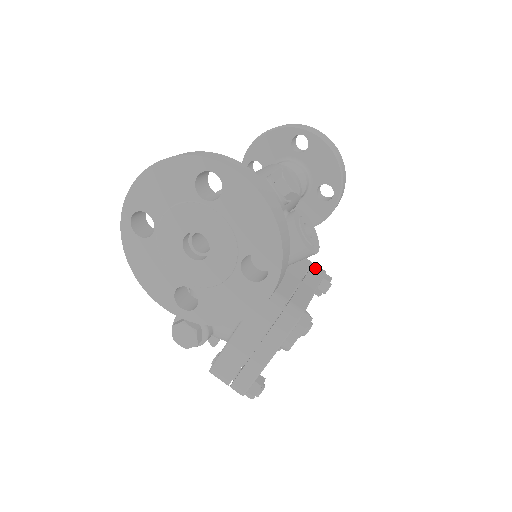
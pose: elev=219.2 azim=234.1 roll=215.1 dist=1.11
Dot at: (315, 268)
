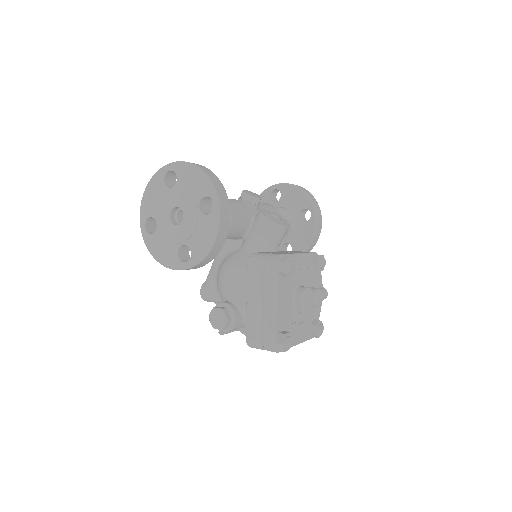
Dot at: occluded
